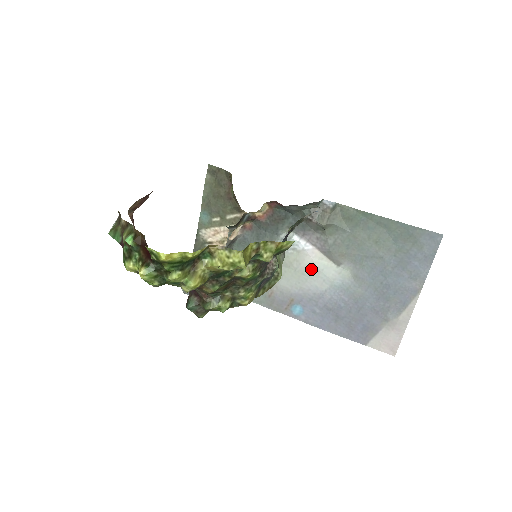
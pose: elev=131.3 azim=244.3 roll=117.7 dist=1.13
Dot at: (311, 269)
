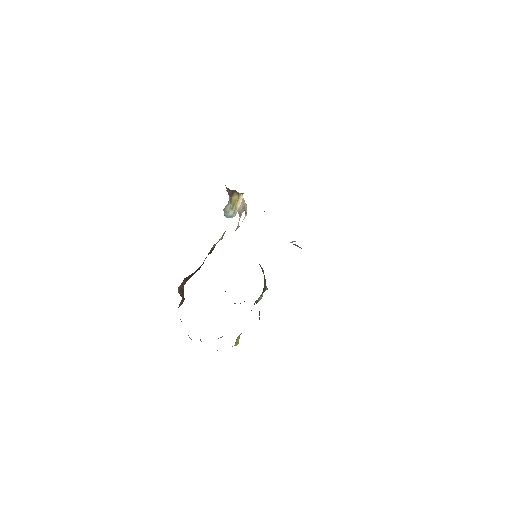
Dot at: occluded
